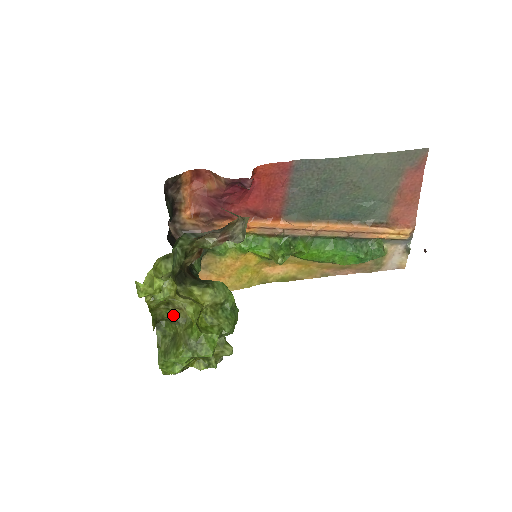
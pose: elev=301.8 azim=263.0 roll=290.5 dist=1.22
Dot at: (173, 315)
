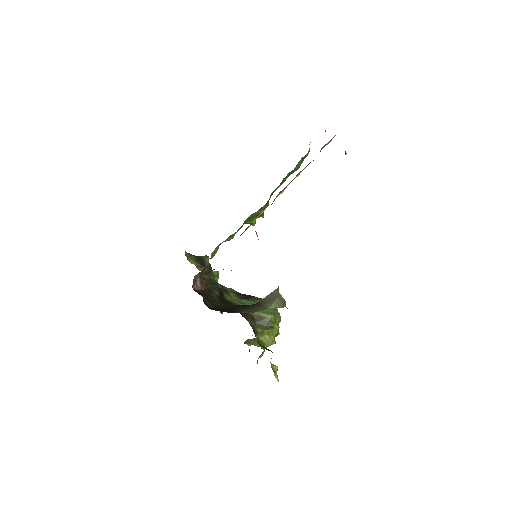
Dot at: occluded
